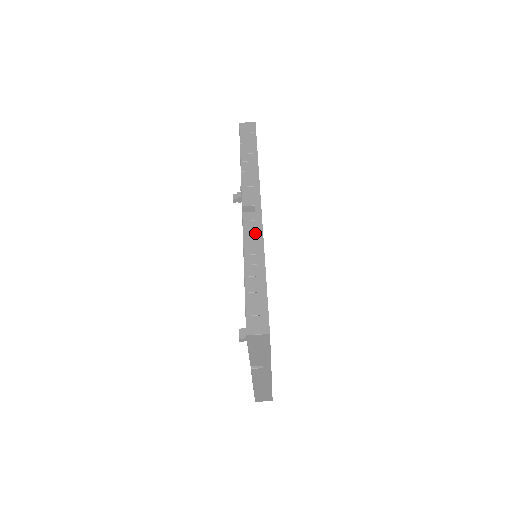
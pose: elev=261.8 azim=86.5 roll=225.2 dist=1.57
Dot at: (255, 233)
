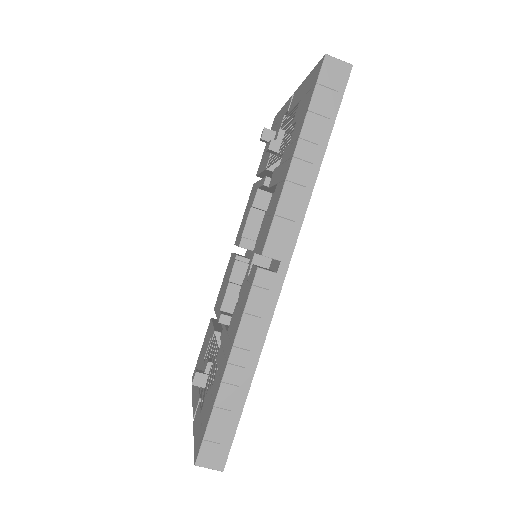
Dot at: (262, 314)
